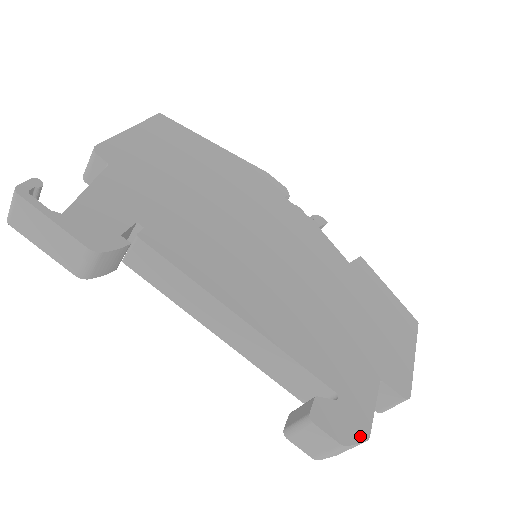
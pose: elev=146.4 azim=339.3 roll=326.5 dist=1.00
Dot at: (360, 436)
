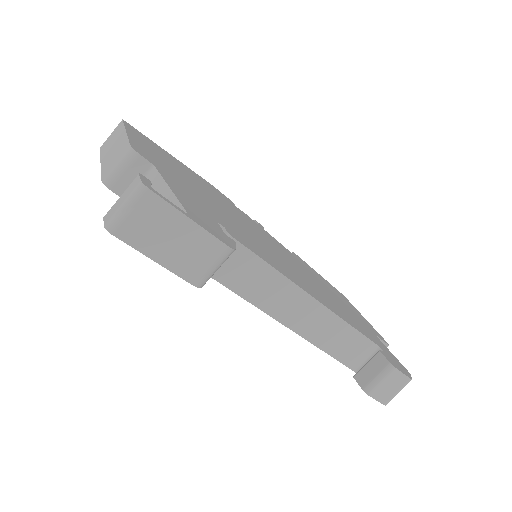
Dot at: (407, 372)
